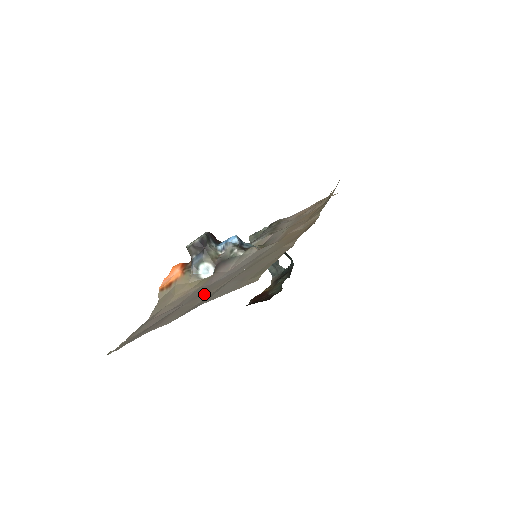
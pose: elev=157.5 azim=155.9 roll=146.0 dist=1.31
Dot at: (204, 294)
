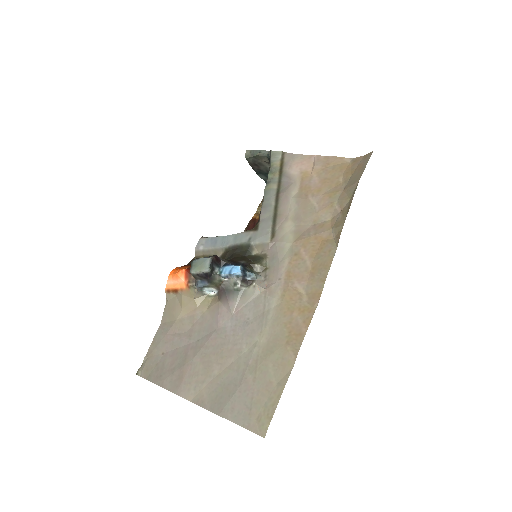
Dot at: (214, 359)
